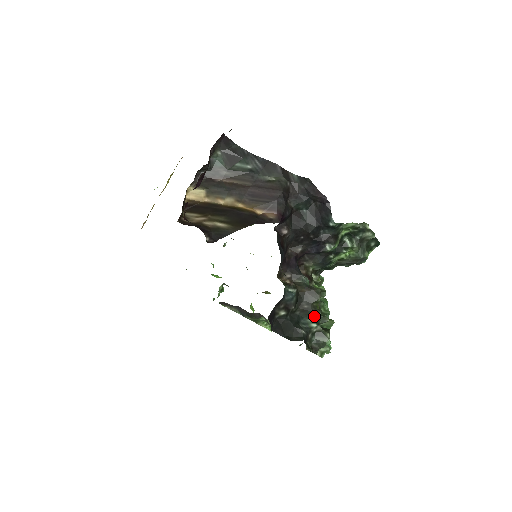
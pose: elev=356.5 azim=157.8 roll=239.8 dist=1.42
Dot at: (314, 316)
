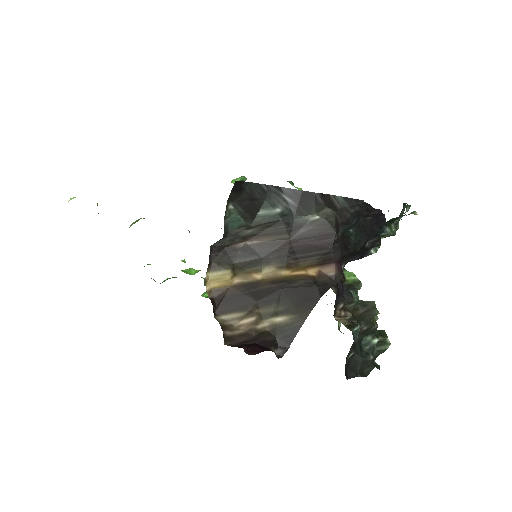
Dot at: (373, 331)
